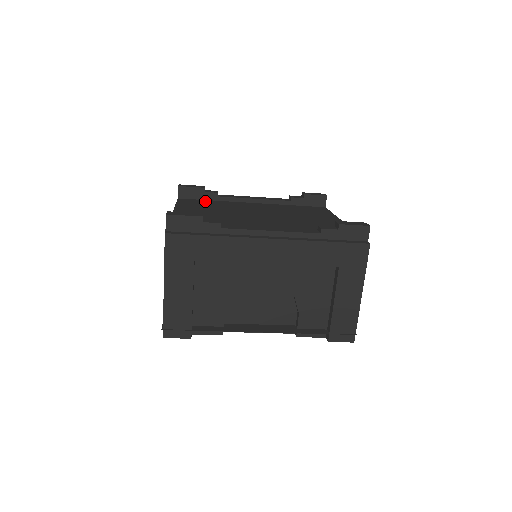
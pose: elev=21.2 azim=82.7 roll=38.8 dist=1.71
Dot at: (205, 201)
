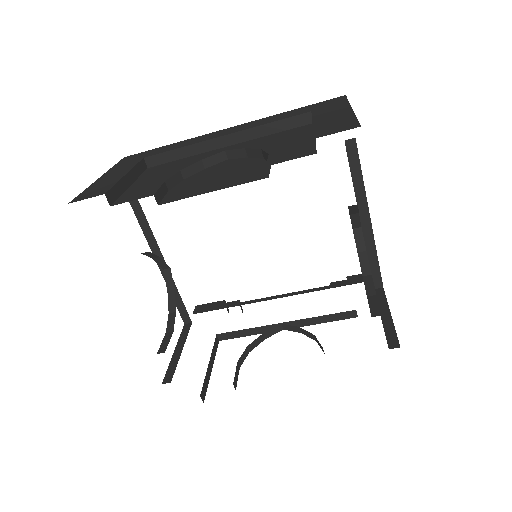
Dot at: occluded
